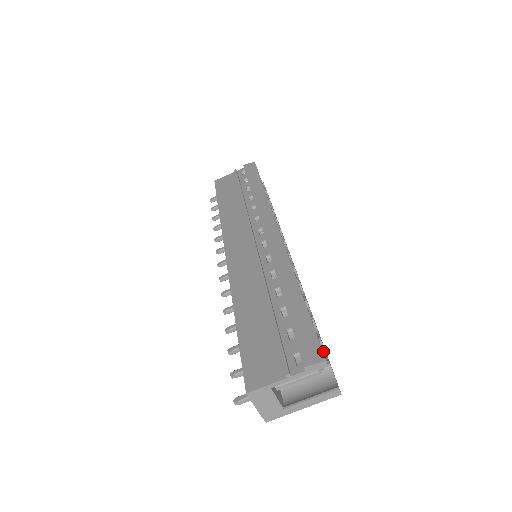
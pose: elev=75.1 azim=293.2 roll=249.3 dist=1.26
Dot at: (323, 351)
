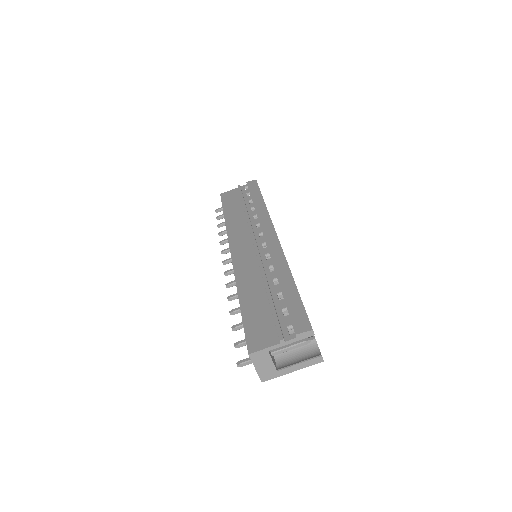
Dot at: occluded
